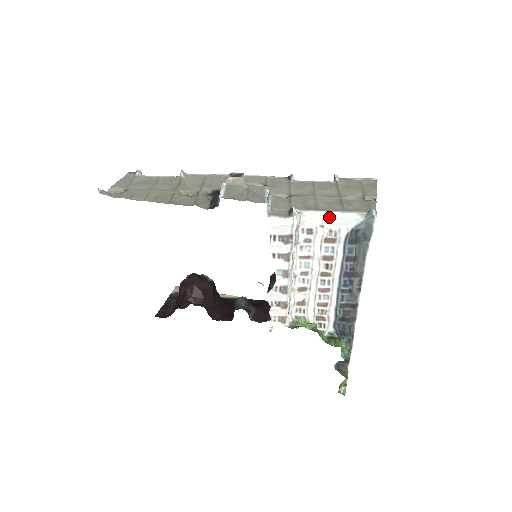
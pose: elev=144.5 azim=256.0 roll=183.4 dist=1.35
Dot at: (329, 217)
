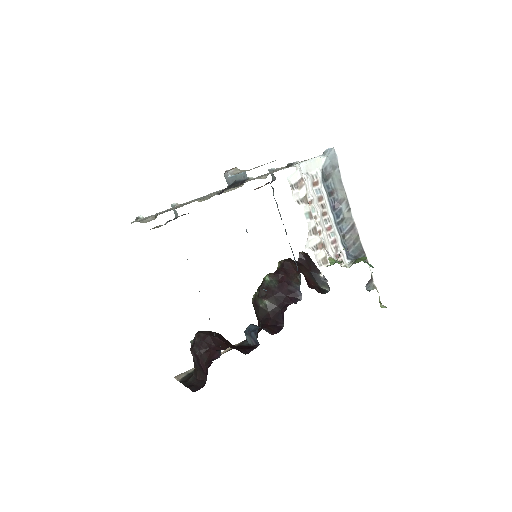
Dot at: (308, 164)
